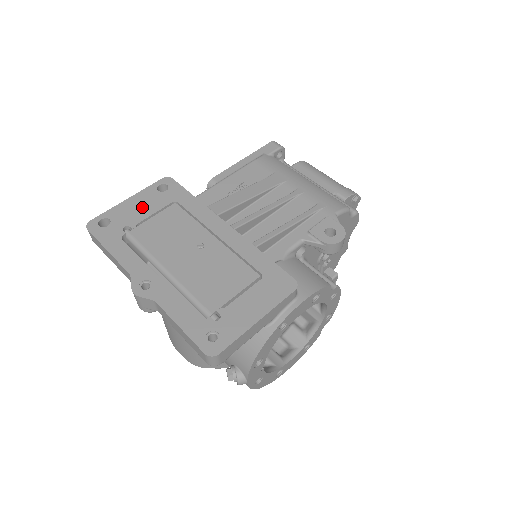
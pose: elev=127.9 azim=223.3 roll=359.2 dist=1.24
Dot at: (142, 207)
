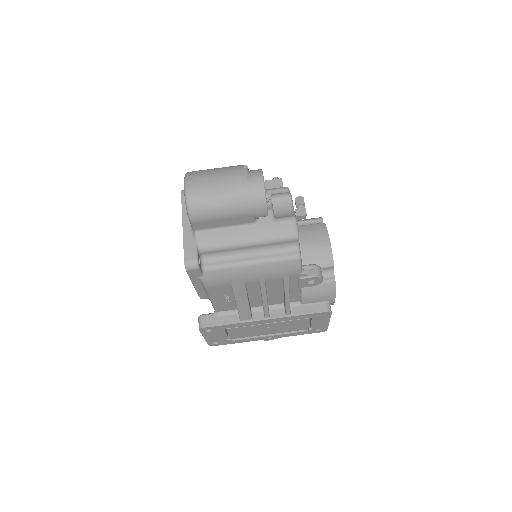
Dot at: (217, 336)
